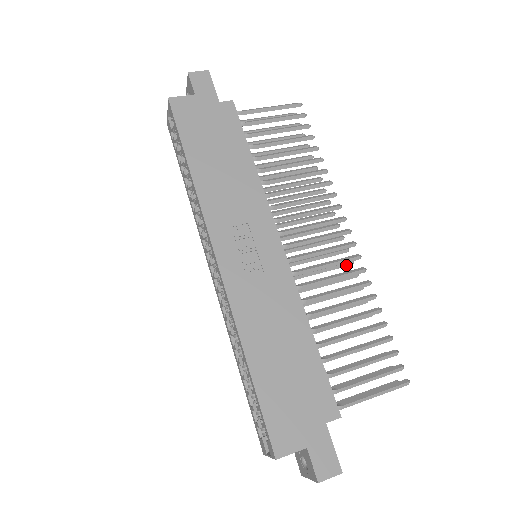
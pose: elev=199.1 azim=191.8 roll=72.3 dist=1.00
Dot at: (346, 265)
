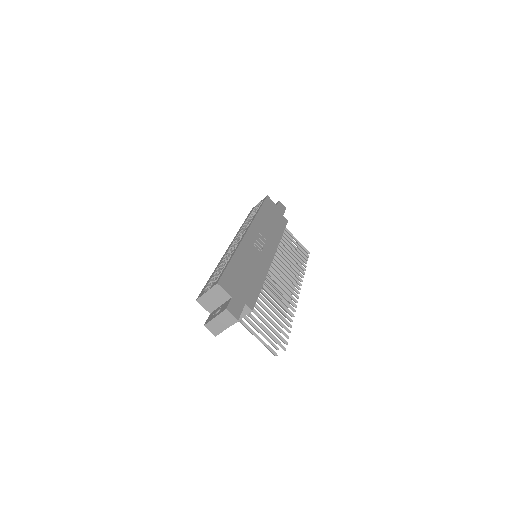
Dot at: occluded
